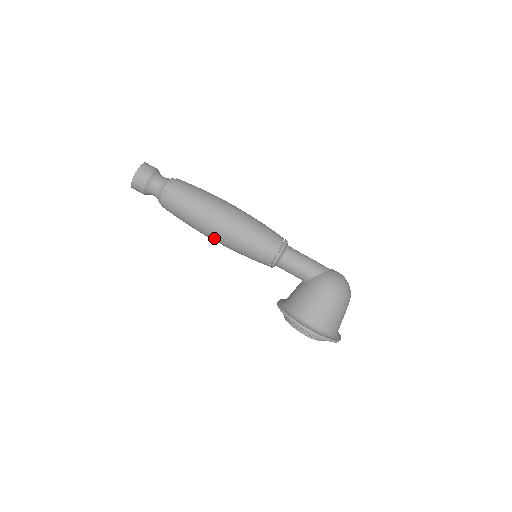
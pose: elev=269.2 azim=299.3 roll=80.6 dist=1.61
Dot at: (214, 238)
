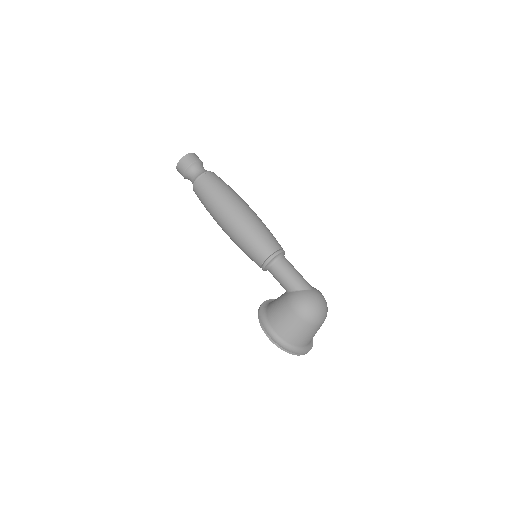
Dot at: (224, 231)
